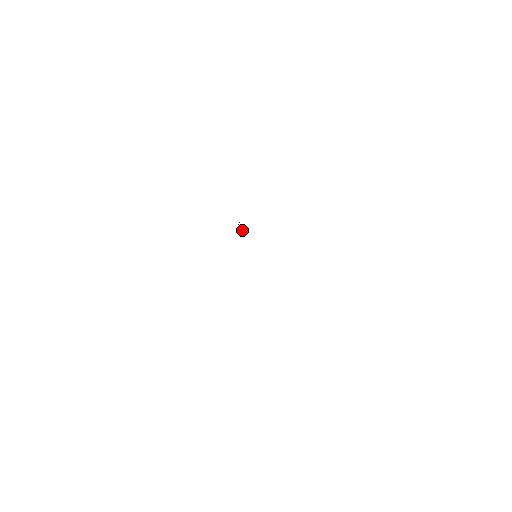
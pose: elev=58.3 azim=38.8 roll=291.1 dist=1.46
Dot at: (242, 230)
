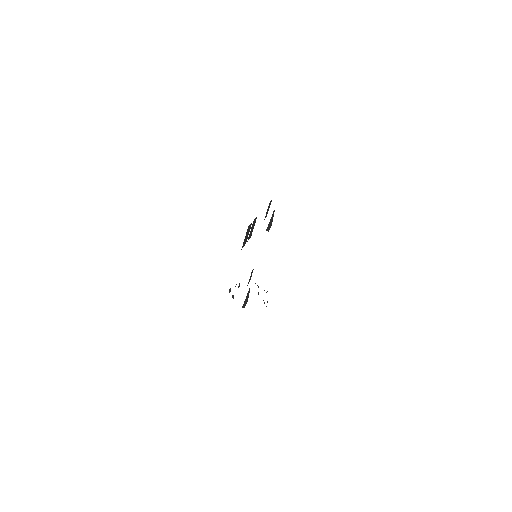
Dot at: occluded
